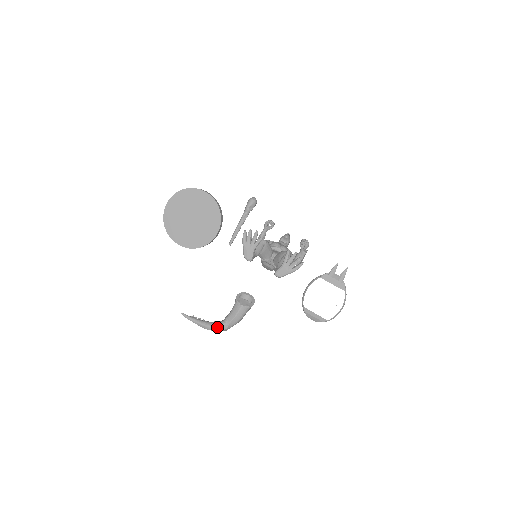
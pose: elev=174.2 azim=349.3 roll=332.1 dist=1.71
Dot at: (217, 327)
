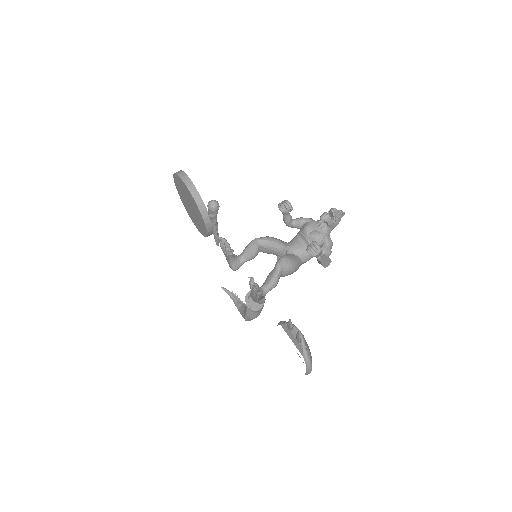
Dot at: occluded
